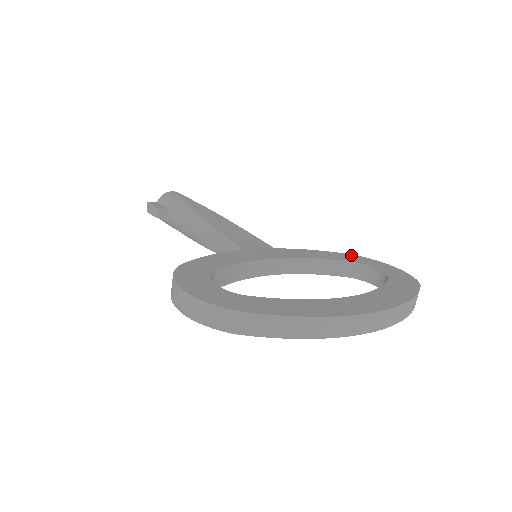
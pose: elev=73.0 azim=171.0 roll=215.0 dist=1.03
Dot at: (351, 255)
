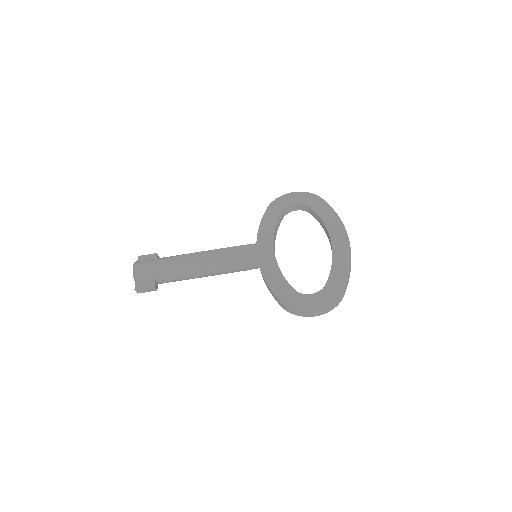
Dot at: (271, 205)
